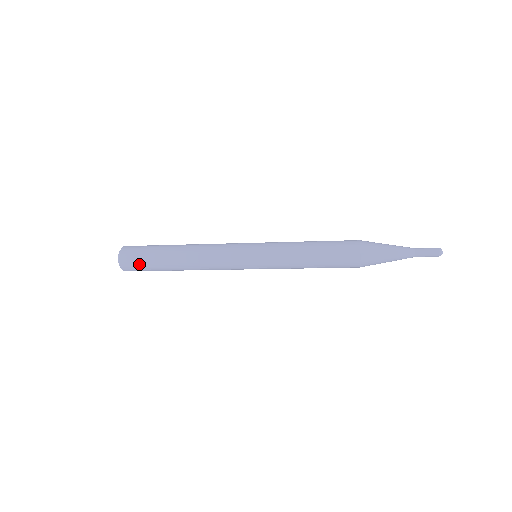
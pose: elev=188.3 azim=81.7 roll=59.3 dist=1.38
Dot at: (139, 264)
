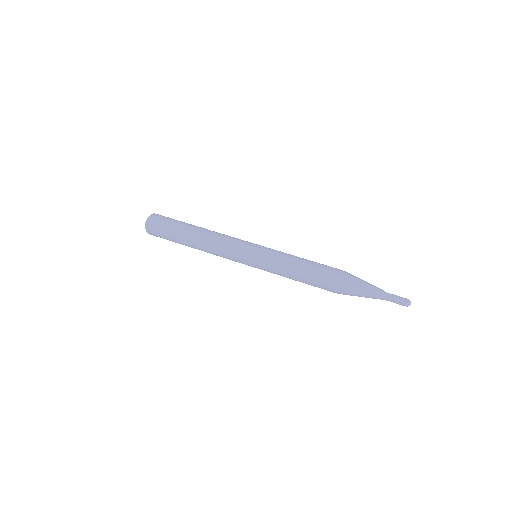
Dot at: occluded
